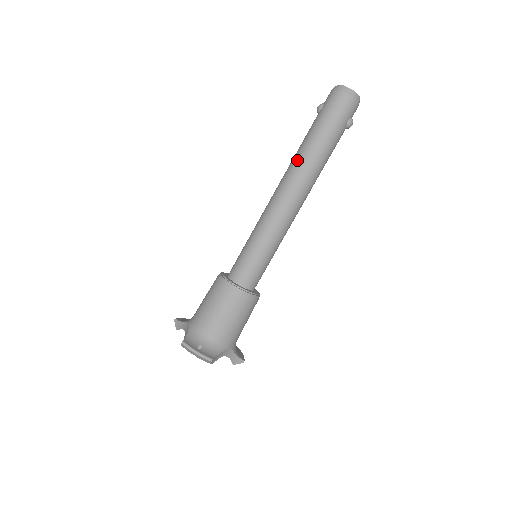
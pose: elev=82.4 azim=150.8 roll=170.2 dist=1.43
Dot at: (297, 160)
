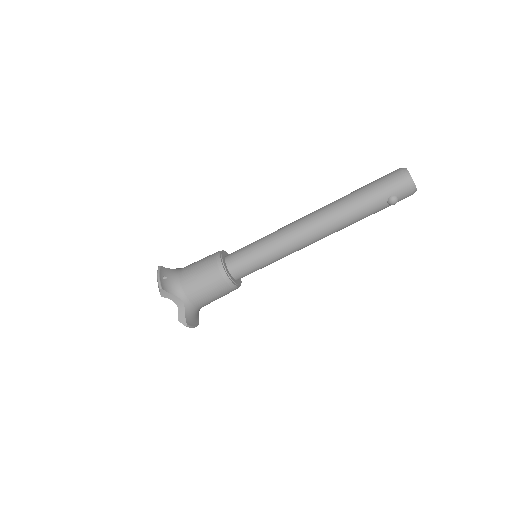
Dot at: (332, 202)
